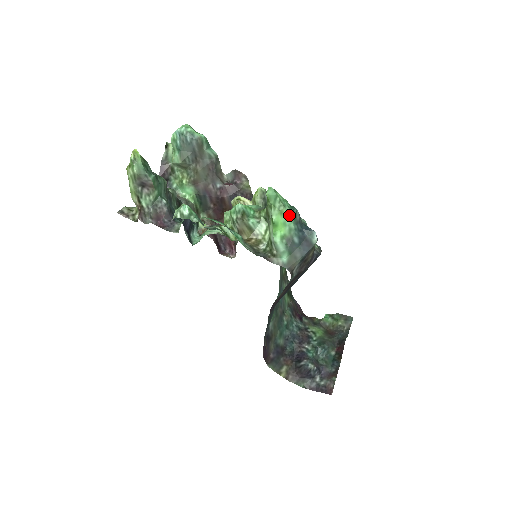
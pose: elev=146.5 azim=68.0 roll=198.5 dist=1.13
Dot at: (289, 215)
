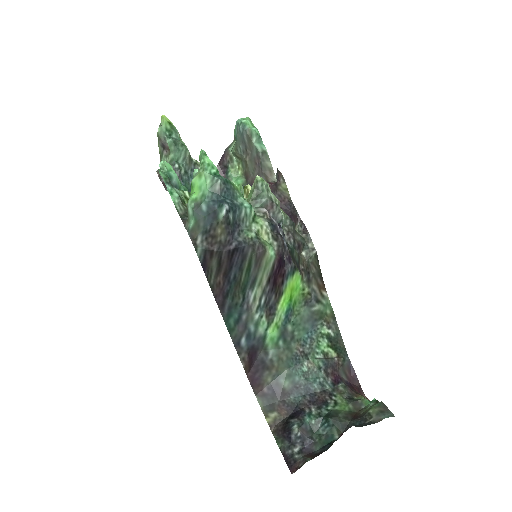
Dot at: (206, 180)
